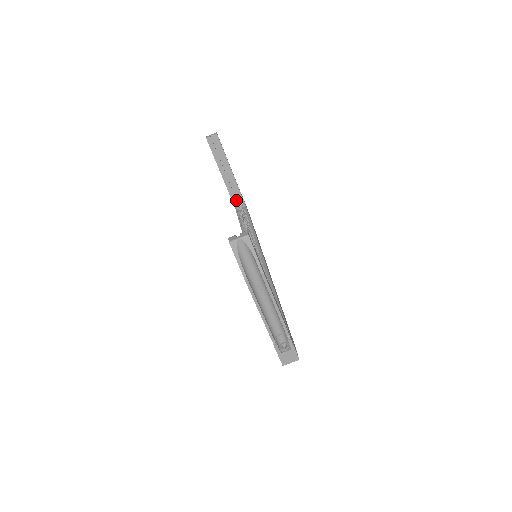
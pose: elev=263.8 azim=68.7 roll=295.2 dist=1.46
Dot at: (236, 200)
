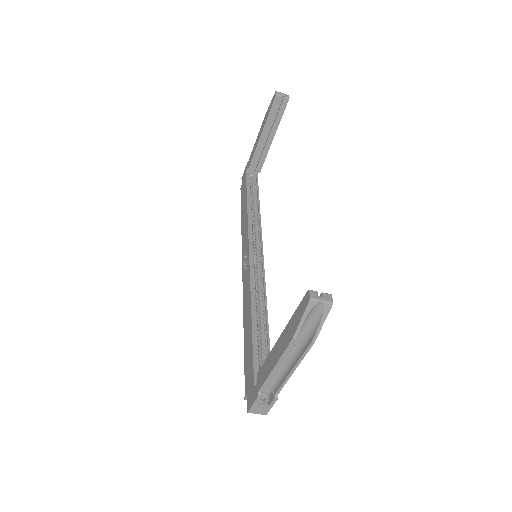
Dot at: (253, 168)
